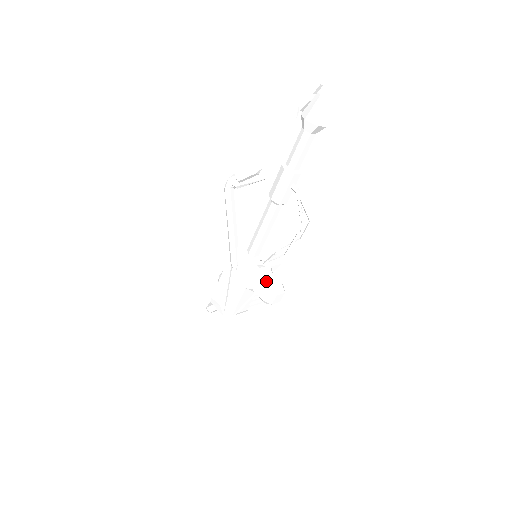
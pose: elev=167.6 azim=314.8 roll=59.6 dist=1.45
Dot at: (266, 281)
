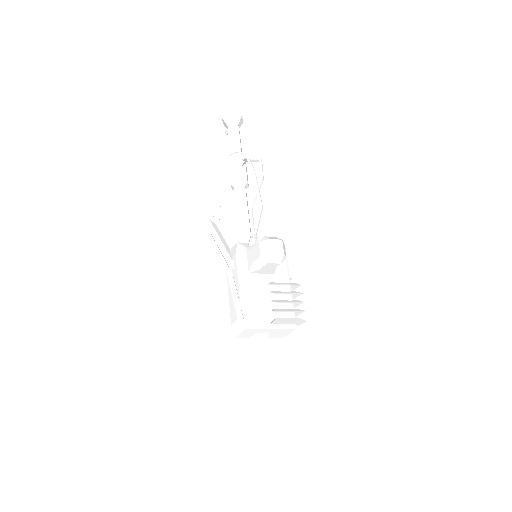
Dot at: occluded
